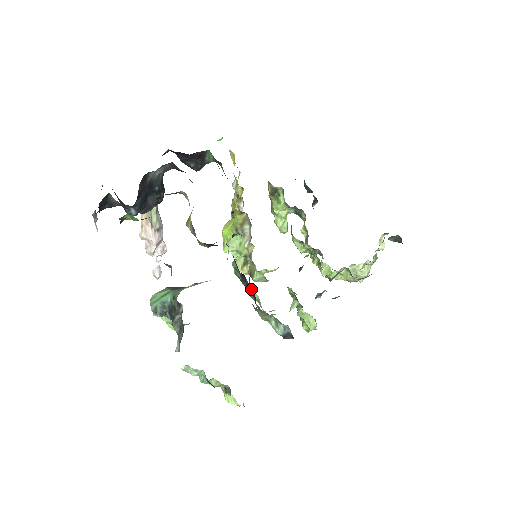
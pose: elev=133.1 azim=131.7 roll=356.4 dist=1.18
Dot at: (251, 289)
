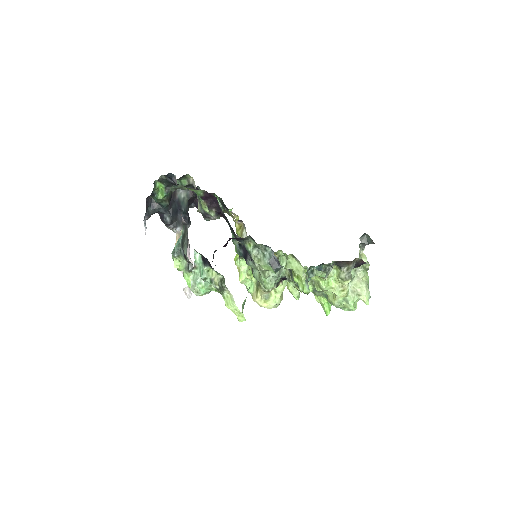
Dot at: (245, 248)
